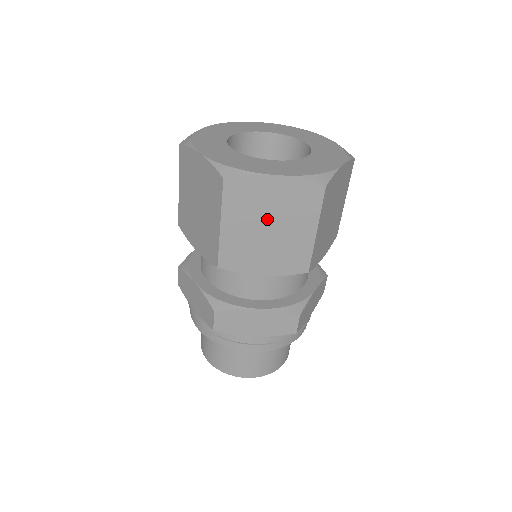
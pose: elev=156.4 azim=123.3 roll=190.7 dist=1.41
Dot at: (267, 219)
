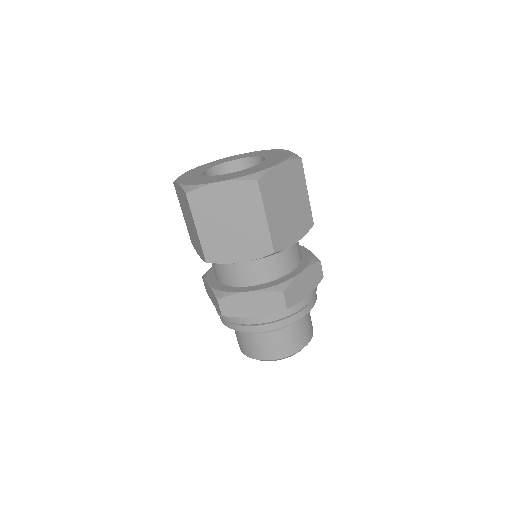
Dot at: (285, 198)
